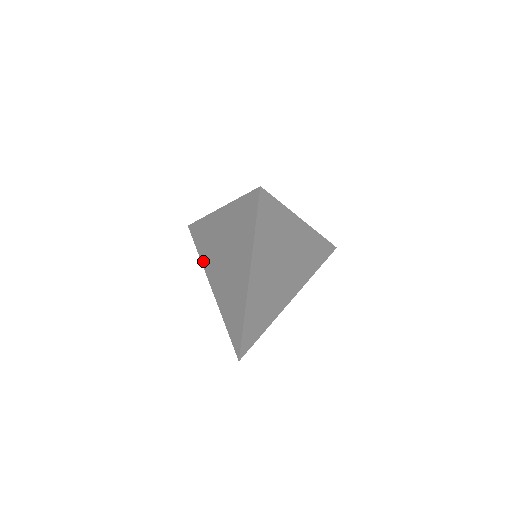
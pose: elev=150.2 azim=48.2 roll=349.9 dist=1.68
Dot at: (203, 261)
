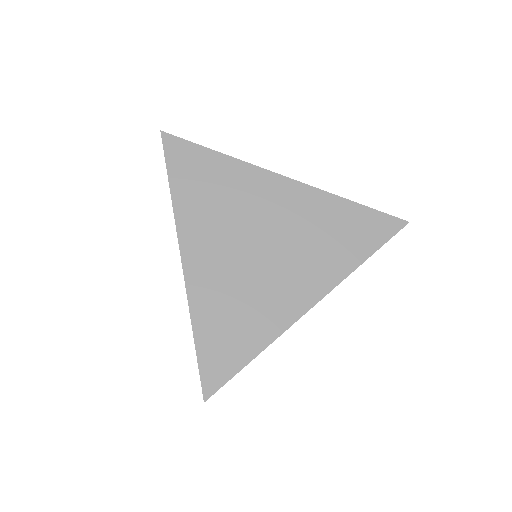
Dot at: occluded
